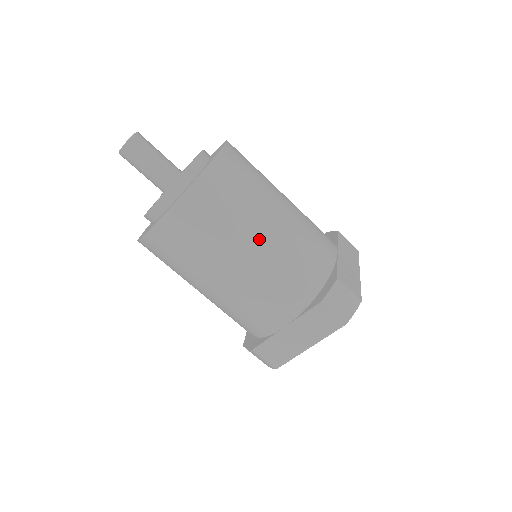
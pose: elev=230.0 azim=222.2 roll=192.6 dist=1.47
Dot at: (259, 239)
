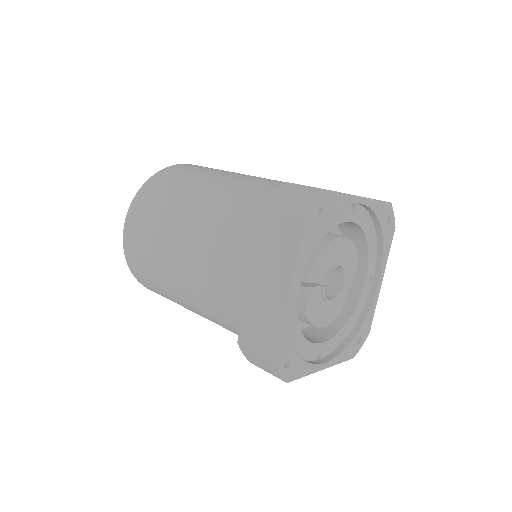
Dot at: (202, 196)
